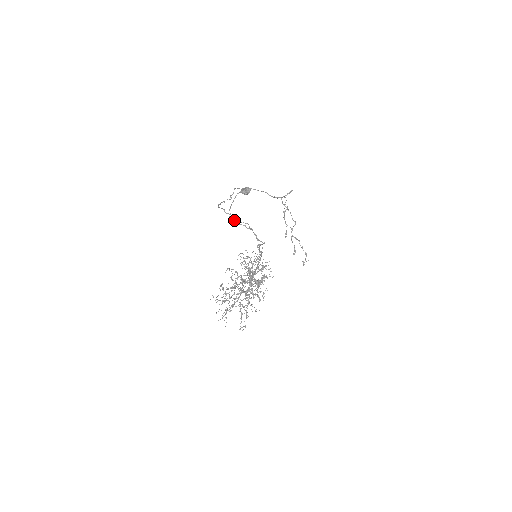
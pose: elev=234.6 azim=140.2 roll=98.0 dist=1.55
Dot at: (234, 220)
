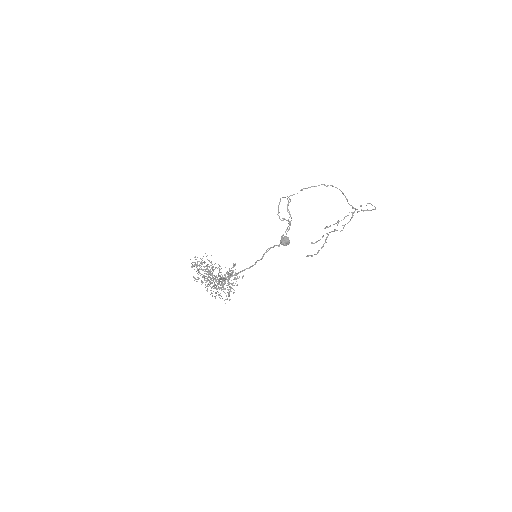
Dot at: (287, 207)
